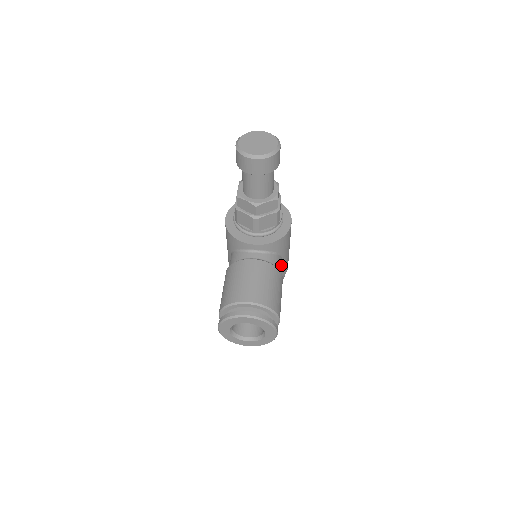
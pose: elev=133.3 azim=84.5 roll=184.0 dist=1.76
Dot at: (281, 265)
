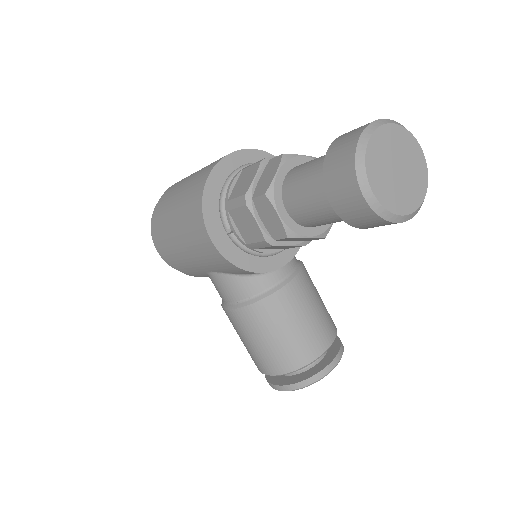
Dot at: occluded
